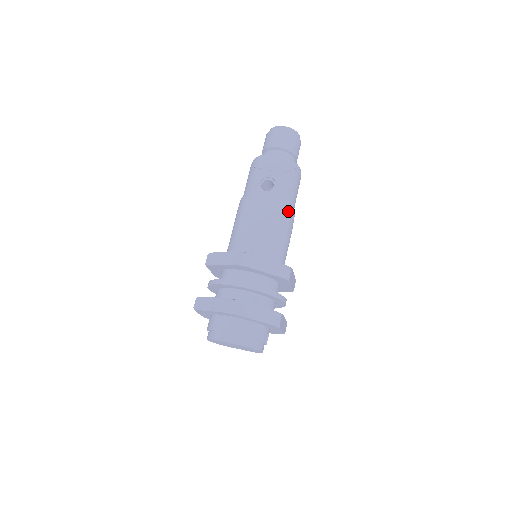
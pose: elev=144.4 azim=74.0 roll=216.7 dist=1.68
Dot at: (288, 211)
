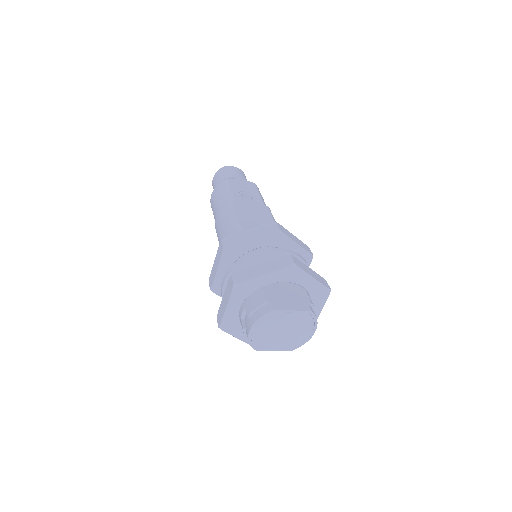
Dot at: occluded
